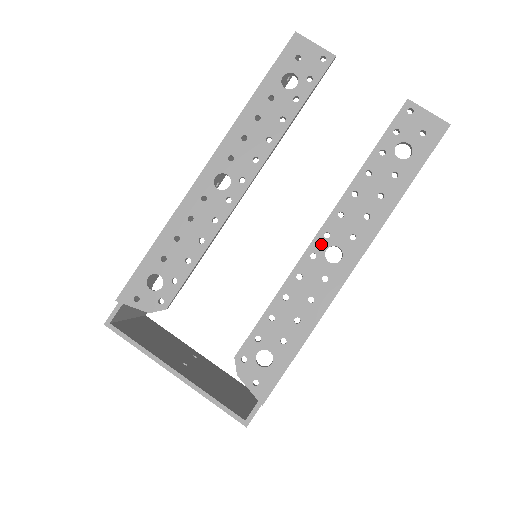
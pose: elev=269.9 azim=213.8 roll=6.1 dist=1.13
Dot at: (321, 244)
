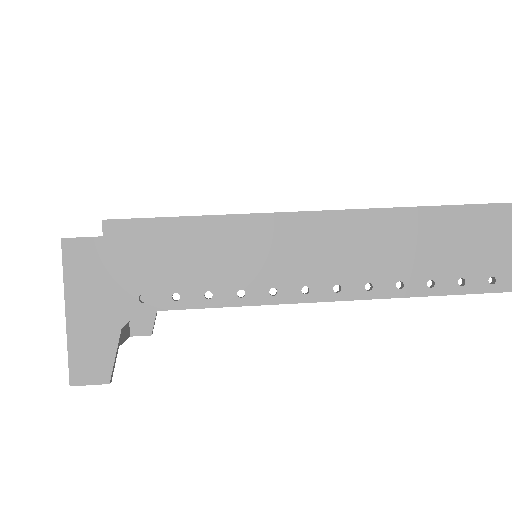
Dot at: occluded
